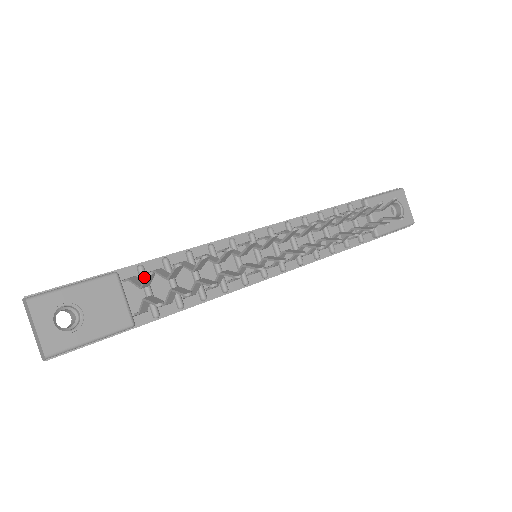
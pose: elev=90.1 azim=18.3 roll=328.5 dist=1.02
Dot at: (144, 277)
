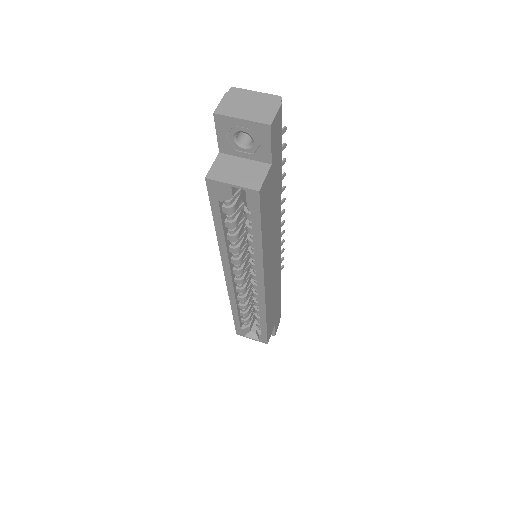
Dot at: occluded
